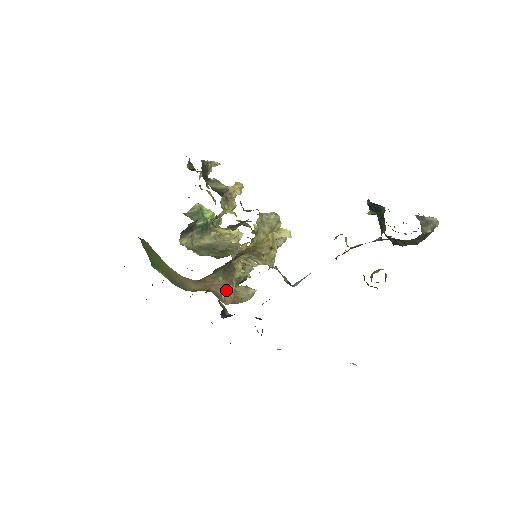
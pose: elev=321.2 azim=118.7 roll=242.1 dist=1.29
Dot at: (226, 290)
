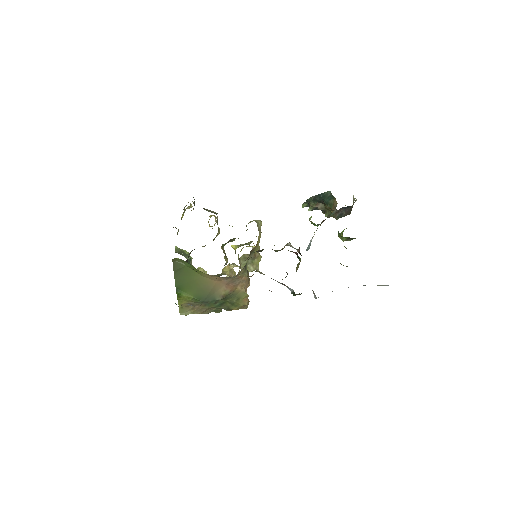
Dot at: (247, 287)
